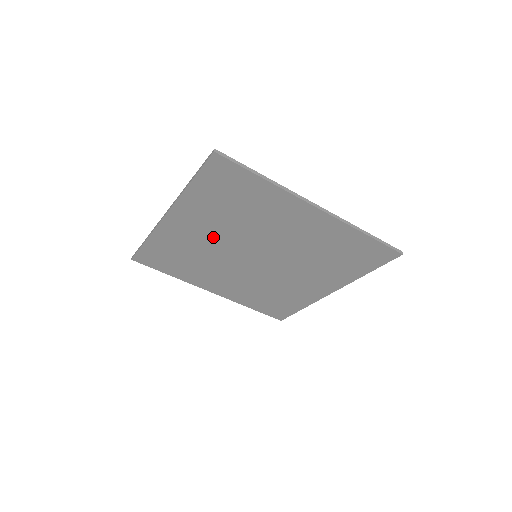
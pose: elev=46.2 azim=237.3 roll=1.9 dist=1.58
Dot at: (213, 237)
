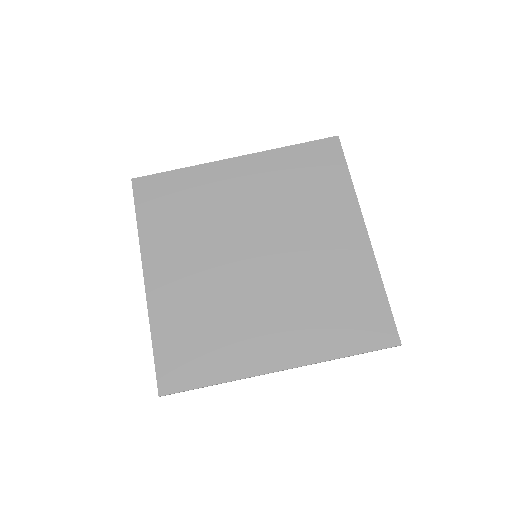
Dot at: (200, 267)
